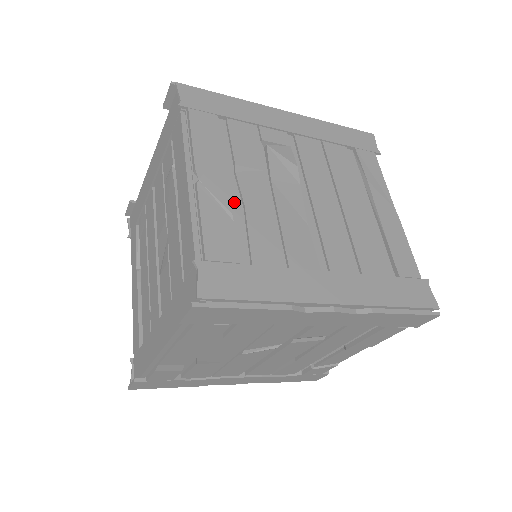
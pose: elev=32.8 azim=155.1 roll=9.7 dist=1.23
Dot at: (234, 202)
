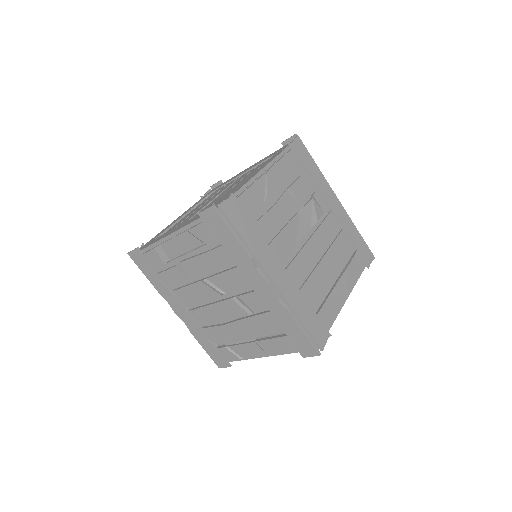
Dot at: (272, 198)
